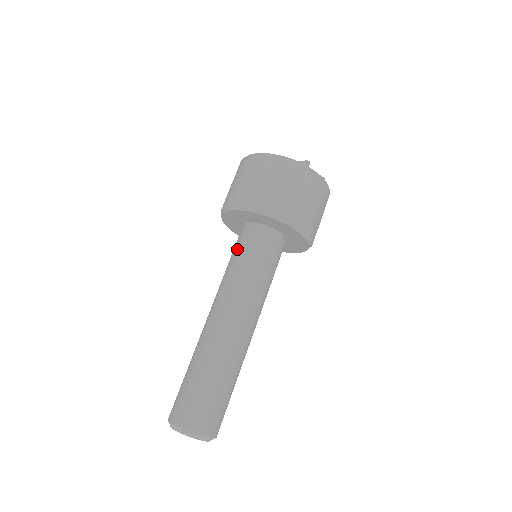
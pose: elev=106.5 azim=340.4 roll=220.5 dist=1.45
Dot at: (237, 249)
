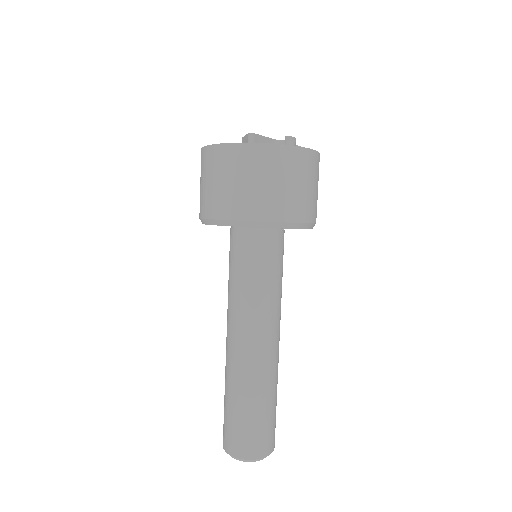
Dot at: (229, 259)
